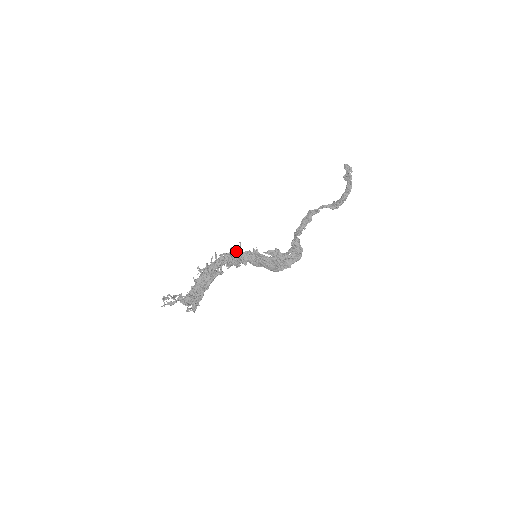
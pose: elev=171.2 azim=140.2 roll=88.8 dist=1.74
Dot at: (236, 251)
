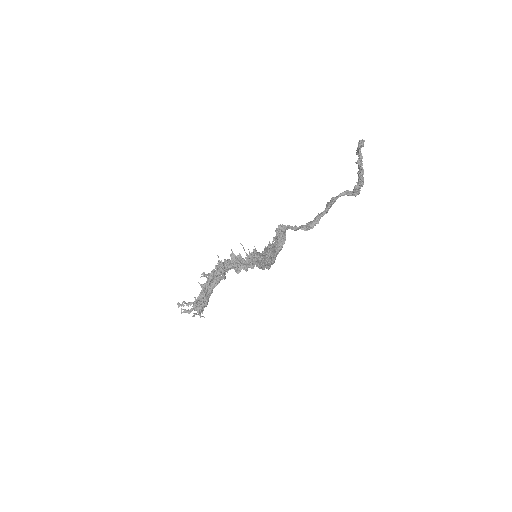
Dot at: (239, 254)
